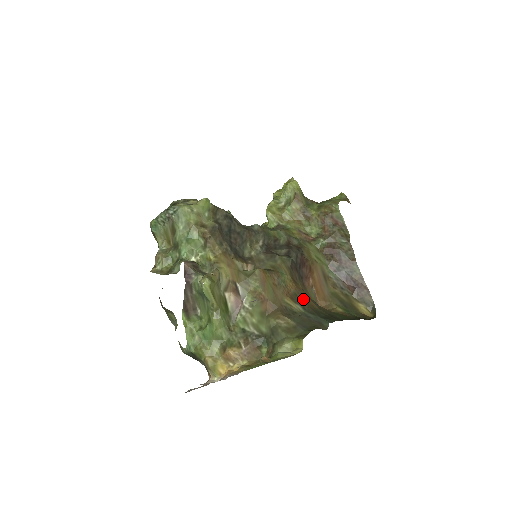
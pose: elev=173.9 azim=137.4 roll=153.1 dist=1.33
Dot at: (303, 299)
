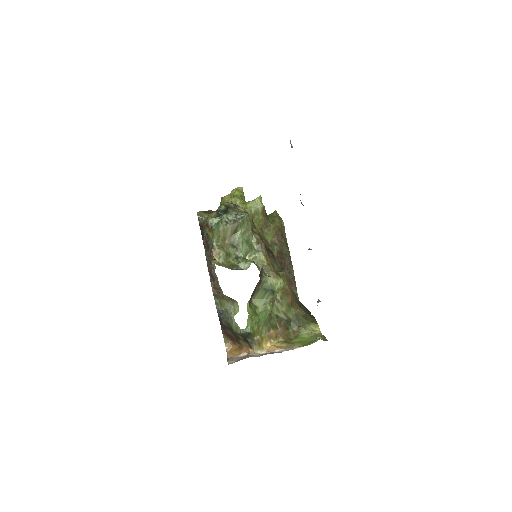
Dot at: occluded
